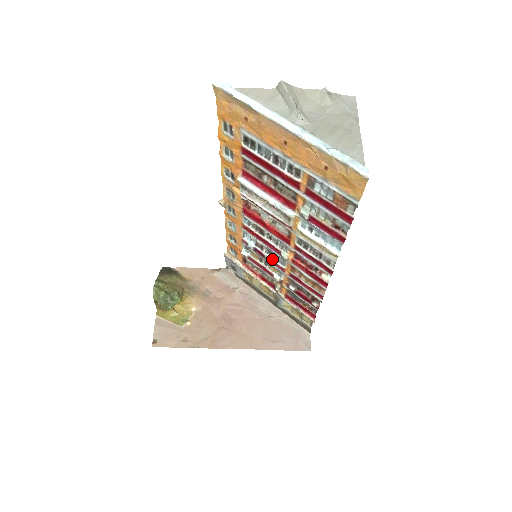
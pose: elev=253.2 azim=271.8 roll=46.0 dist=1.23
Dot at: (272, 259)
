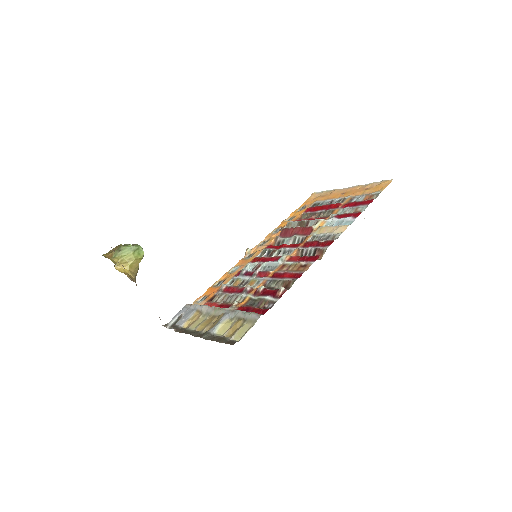
Dot at: (262, 271)
